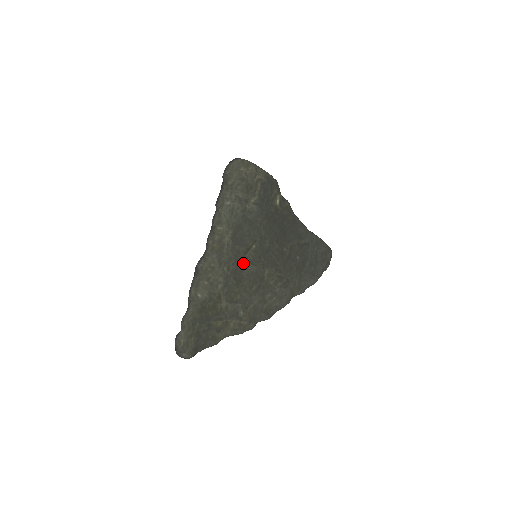
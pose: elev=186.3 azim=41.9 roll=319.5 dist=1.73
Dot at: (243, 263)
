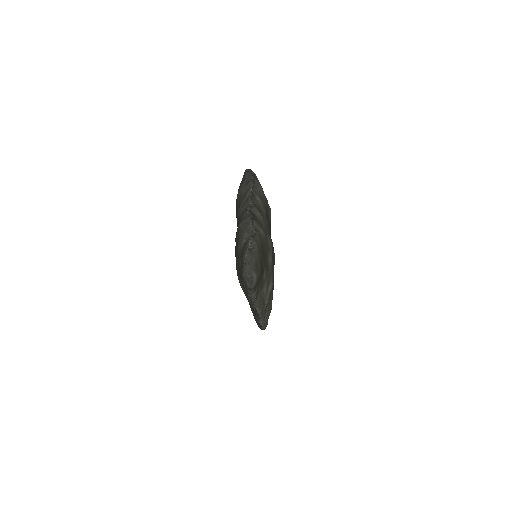
Dot at: occluded
